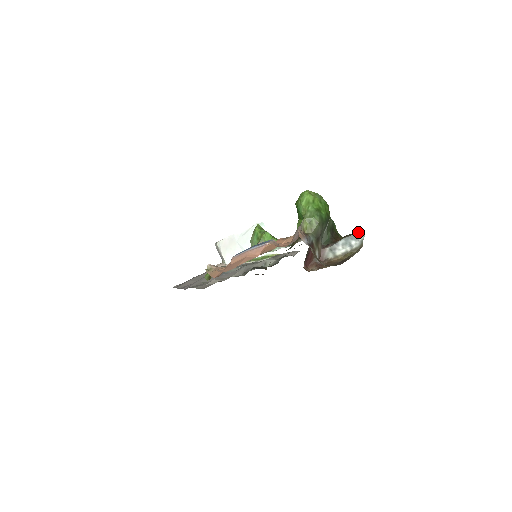
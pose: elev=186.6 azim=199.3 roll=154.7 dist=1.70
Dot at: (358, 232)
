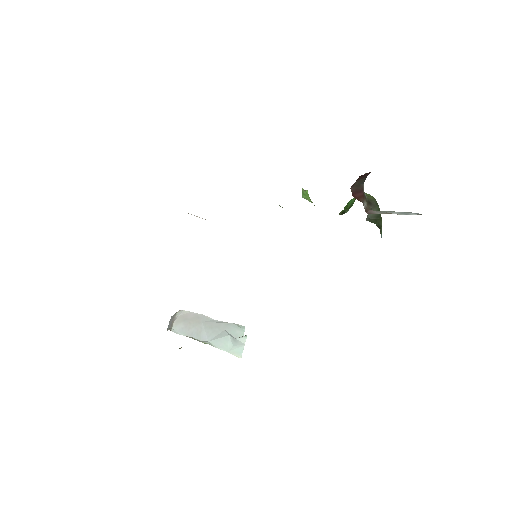
Dot at: occluded
